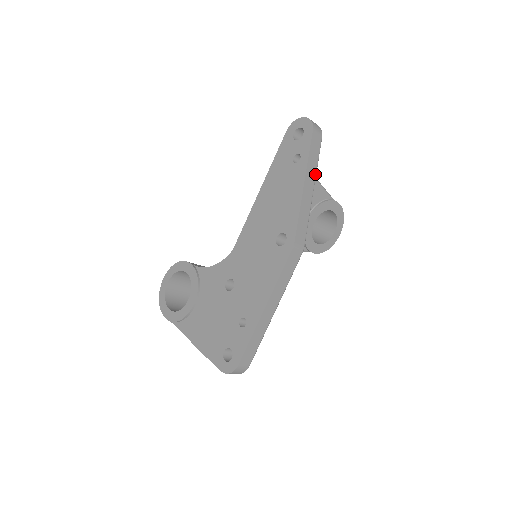
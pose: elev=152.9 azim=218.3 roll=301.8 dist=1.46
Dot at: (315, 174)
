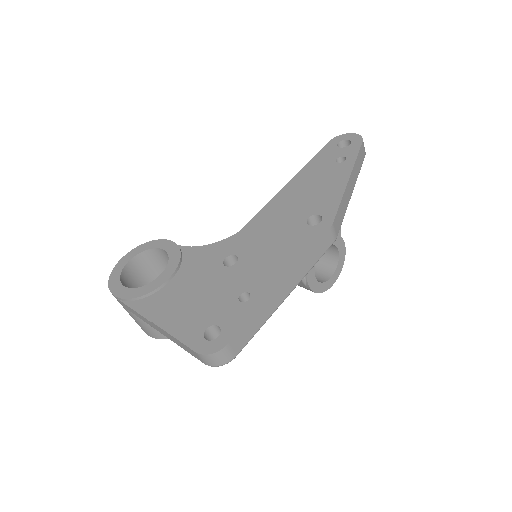
Dot at: (356, 180)
